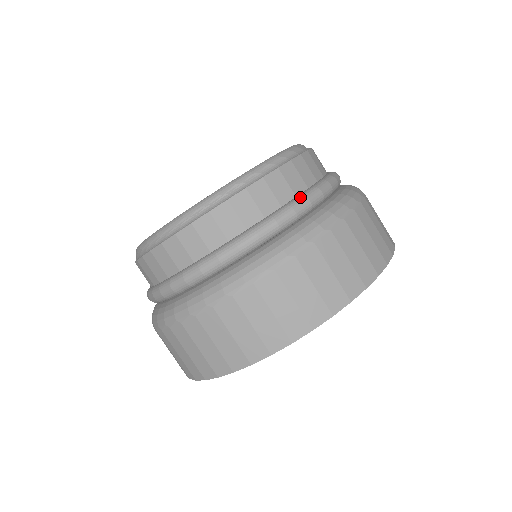
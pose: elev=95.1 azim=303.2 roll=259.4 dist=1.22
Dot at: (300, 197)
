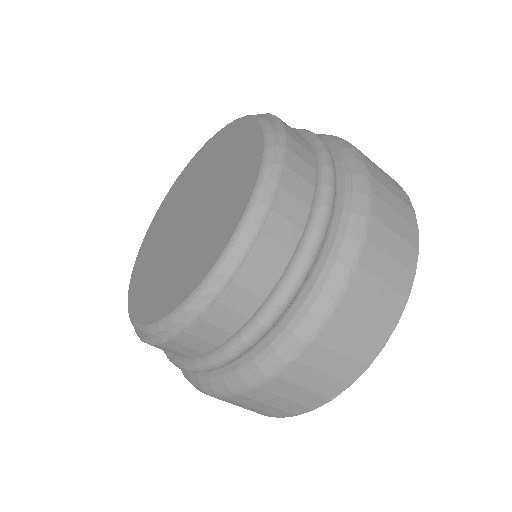
Dot at: (285, 282)
